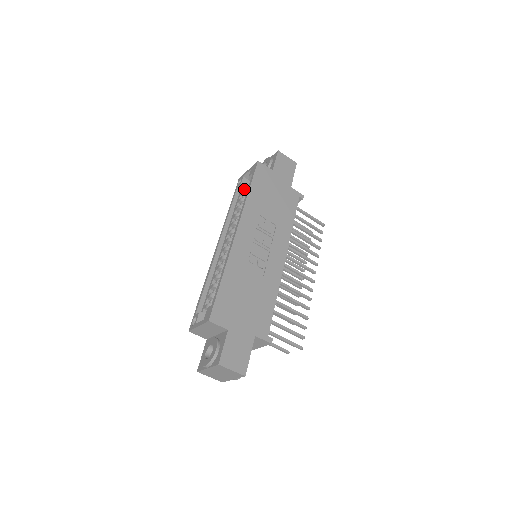
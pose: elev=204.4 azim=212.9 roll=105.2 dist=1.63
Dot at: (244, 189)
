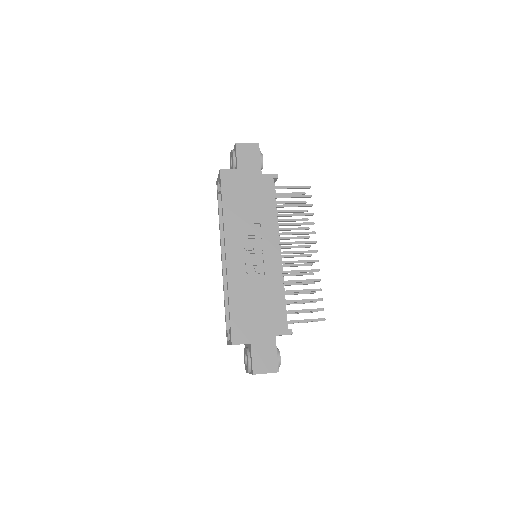
Dot at: occluded
